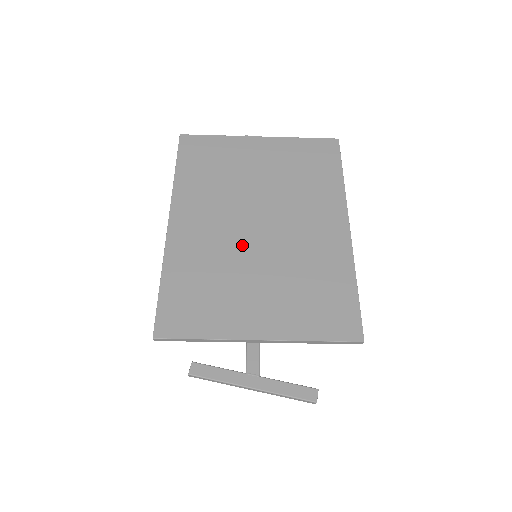
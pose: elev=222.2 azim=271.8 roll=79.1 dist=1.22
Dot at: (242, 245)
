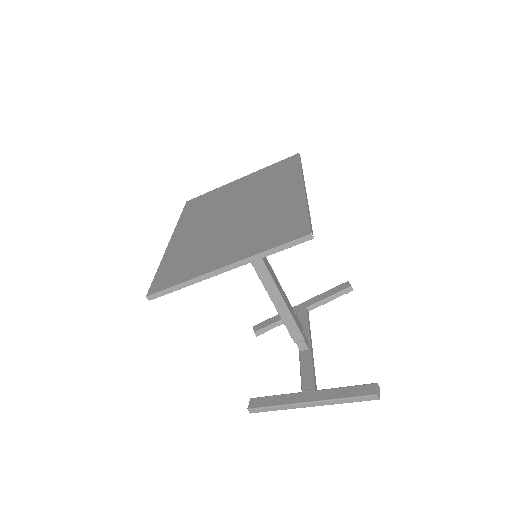
Dot at: (220, 228)
